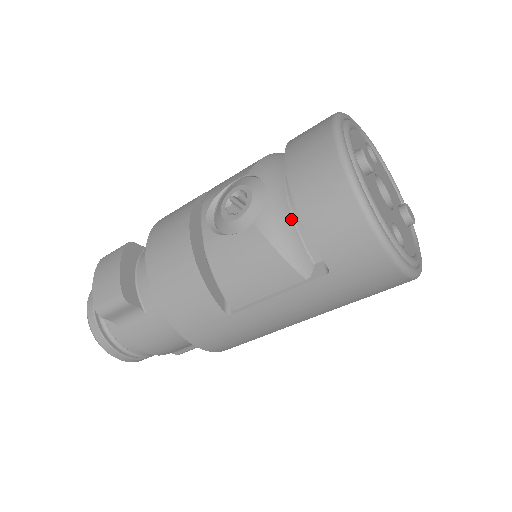
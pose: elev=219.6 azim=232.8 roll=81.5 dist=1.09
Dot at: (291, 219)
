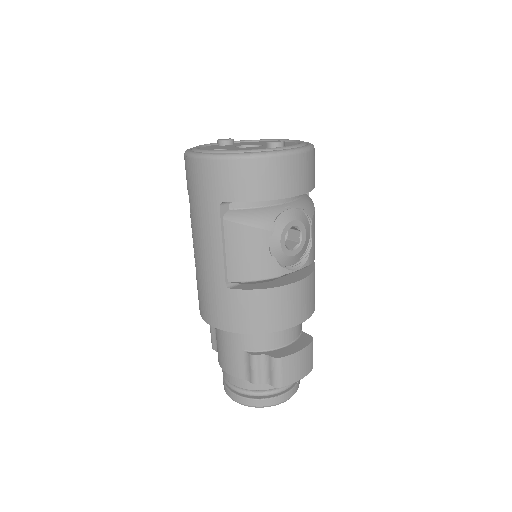
Dot at: occluded
